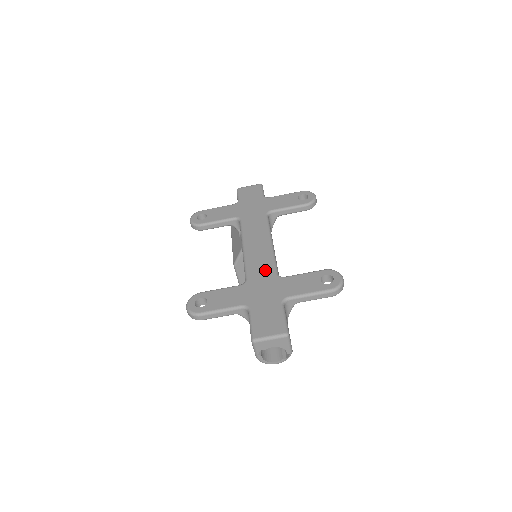
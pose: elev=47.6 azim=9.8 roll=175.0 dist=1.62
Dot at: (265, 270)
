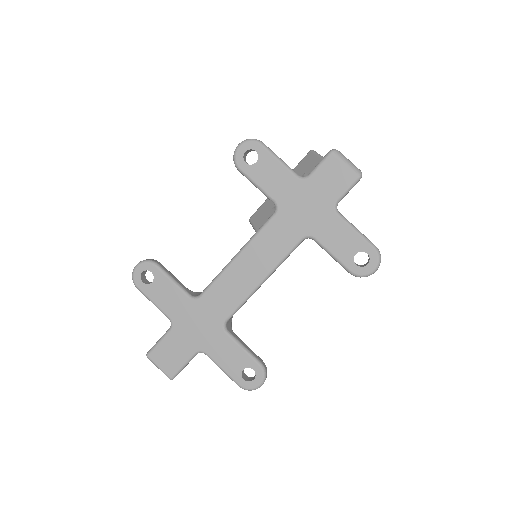
Dot at: (221, 307)
